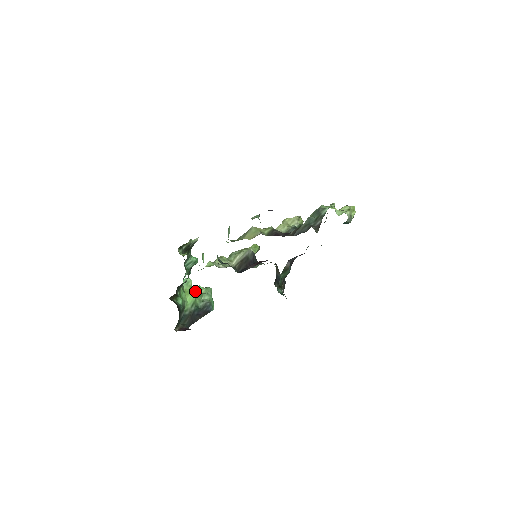
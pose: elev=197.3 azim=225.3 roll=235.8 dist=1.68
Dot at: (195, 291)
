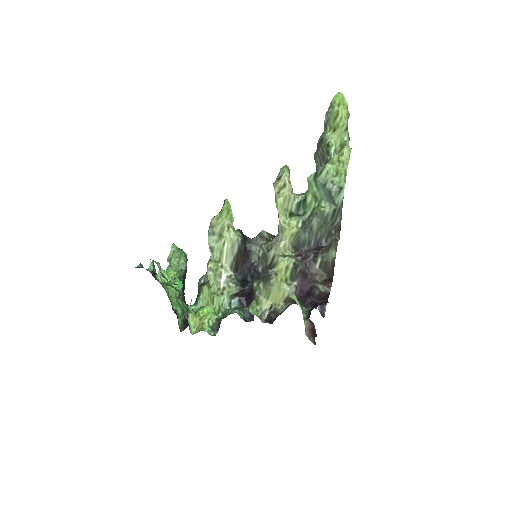
Dot at: (174, 276)
